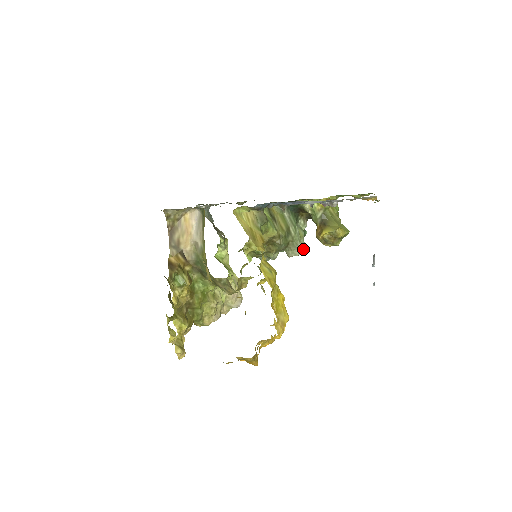
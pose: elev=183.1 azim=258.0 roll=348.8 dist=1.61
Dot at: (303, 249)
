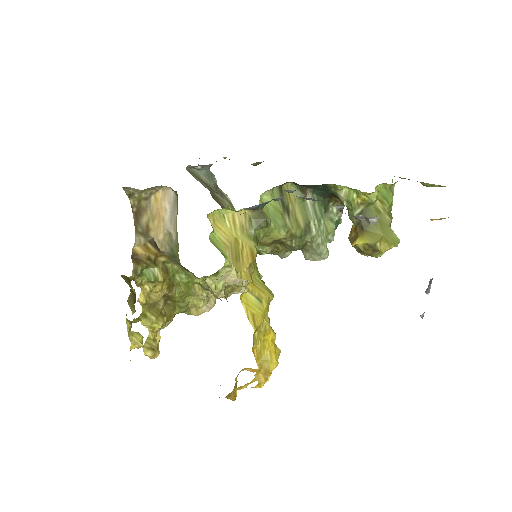
Dot at: (326, 254)
